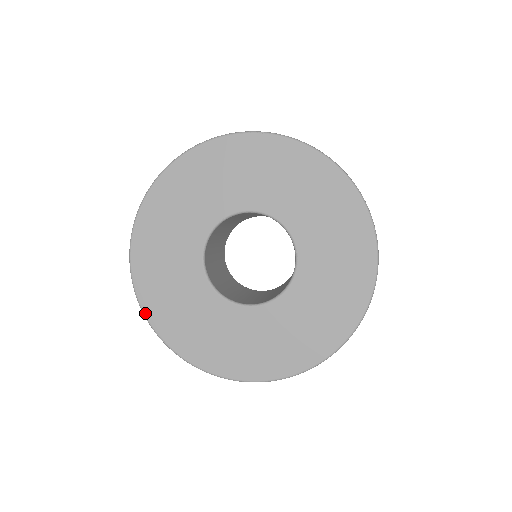
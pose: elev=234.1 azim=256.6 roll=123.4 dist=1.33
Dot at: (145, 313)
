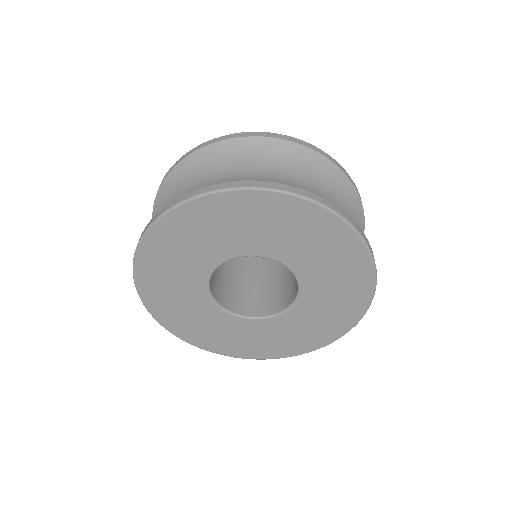
Dot at: (170, 331)
